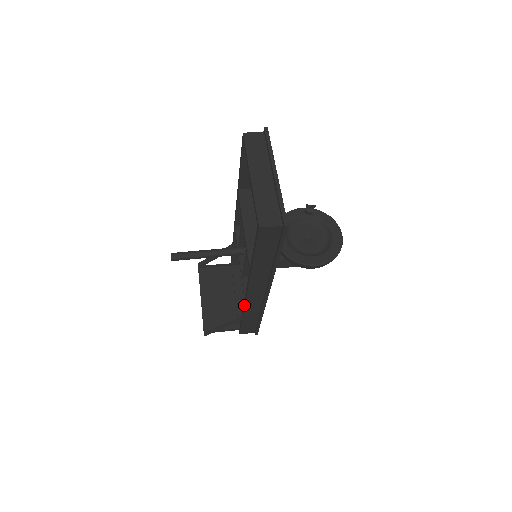
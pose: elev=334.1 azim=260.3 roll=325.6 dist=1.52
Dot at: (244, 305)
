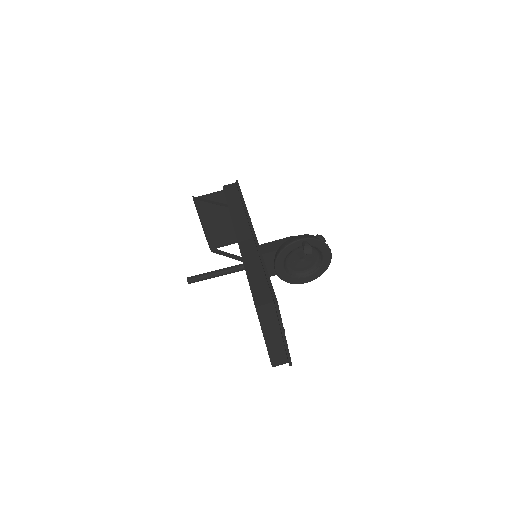
Dot at: occluded
